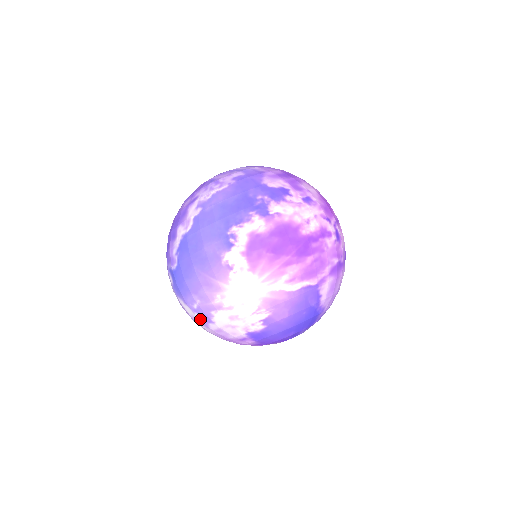
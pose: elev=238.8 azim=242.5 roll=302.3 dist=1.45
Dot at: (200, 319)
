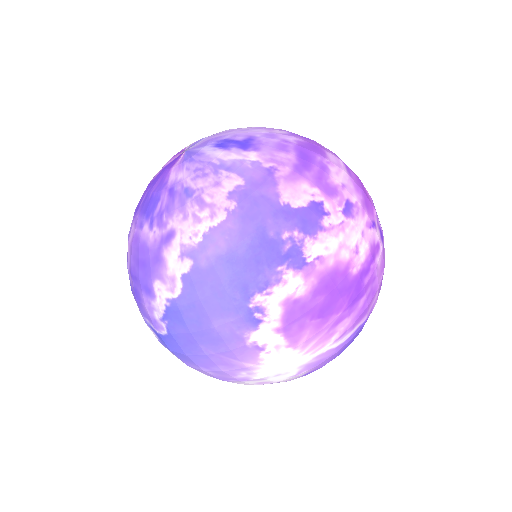
Dot at: (210, 376)
